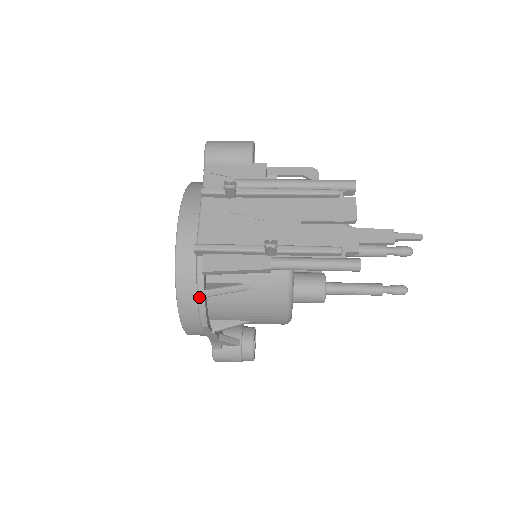
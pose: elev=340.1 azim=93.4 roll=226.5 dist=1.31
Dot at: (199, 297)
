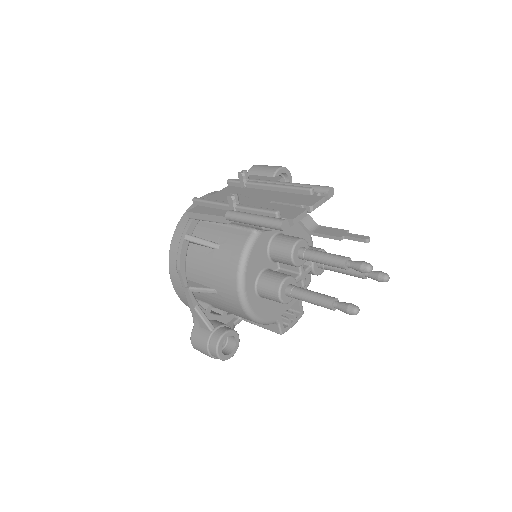
Dot at: (181, 238)
